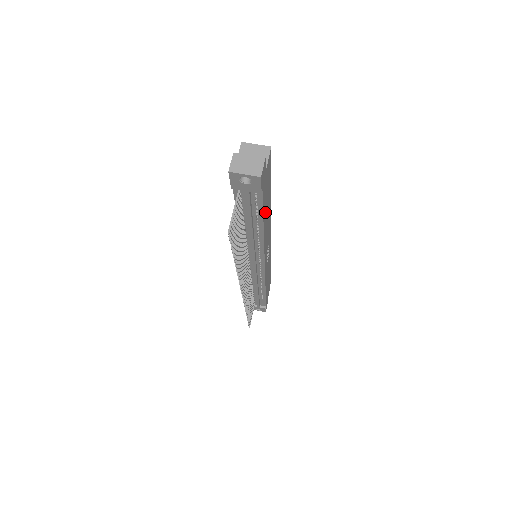
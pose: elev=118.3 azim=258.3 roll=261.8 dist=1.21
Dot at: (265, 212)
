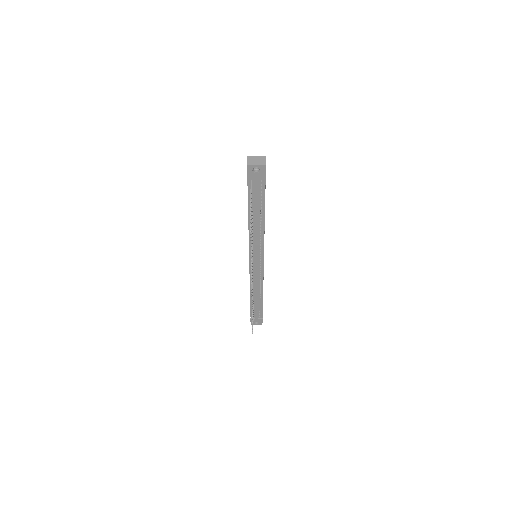
Dot at: occluded
